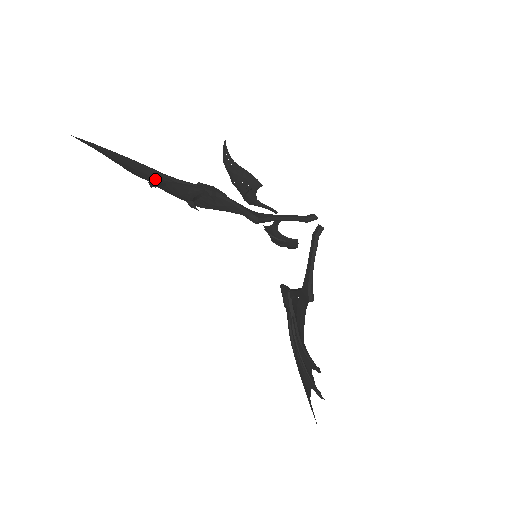
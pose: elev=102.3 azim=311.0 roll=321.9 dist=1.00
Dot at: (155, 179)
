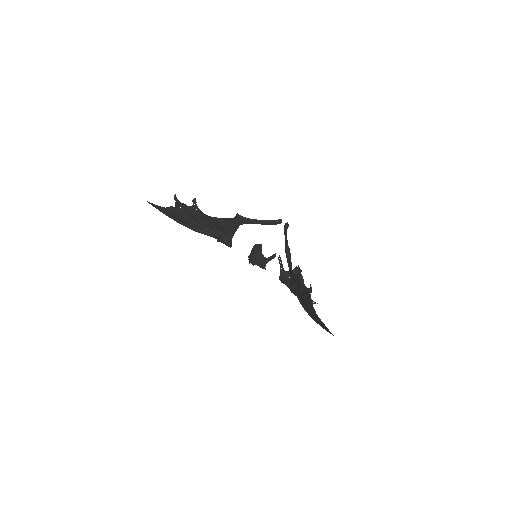
Dot at: (187, 222)
